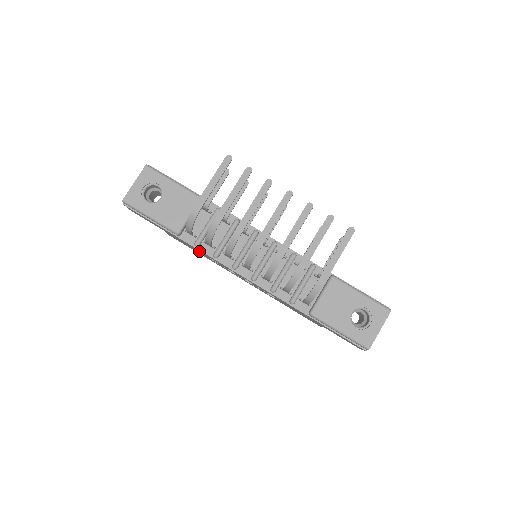
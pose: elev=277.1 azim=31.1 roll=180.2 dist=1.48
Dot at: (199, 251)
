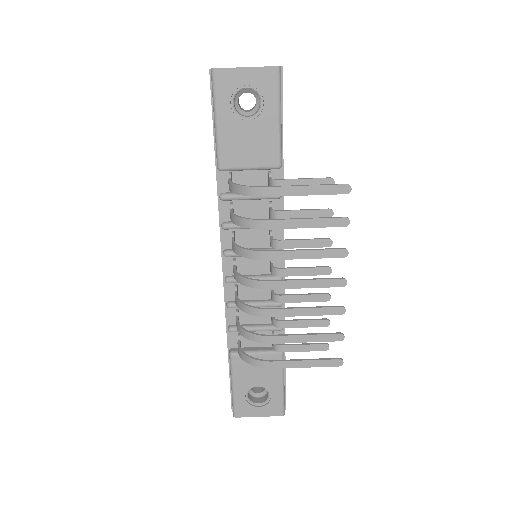
Dot at: occluded
